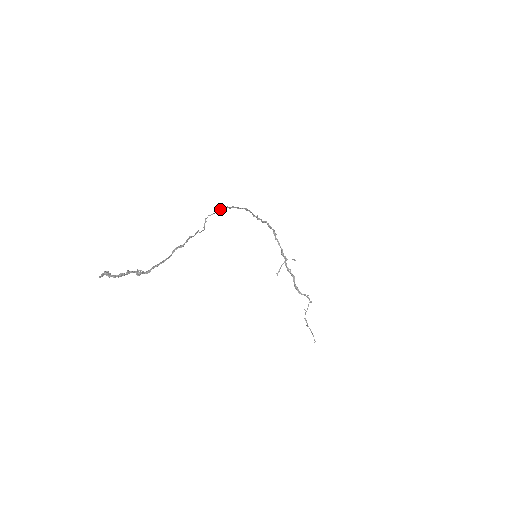
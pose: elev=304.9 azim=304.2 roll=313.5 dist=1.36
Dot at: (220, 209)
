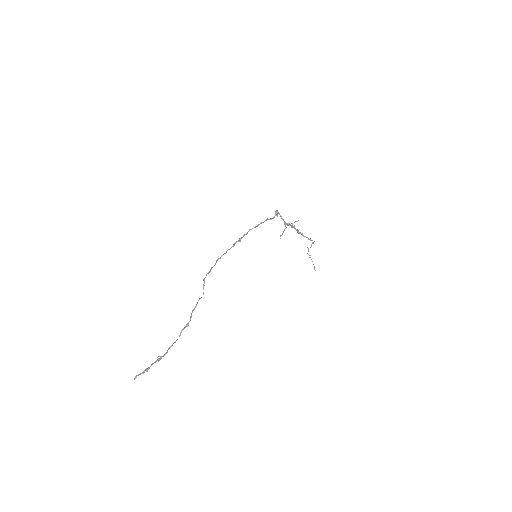
Dot at: (216, 262)
